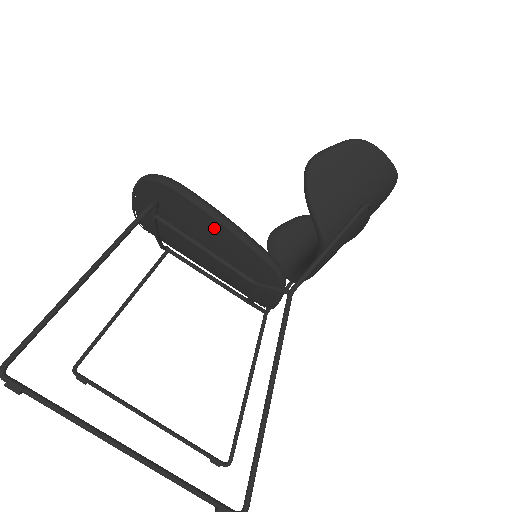
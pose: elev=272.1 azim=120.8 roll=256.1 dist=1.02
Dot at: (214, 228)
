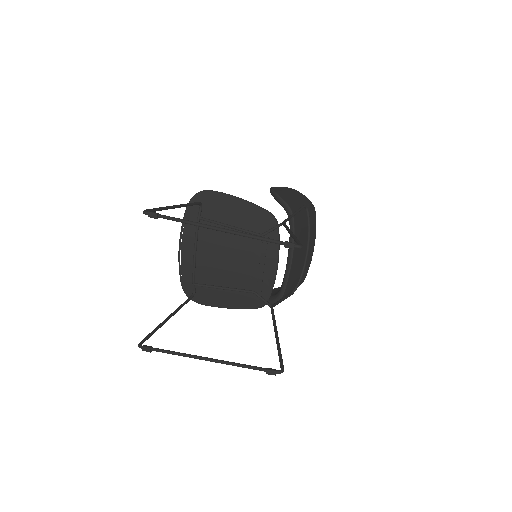
Dot at: (235, 205)
